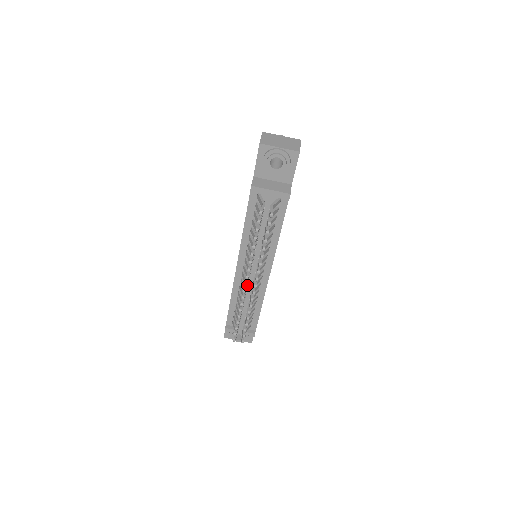
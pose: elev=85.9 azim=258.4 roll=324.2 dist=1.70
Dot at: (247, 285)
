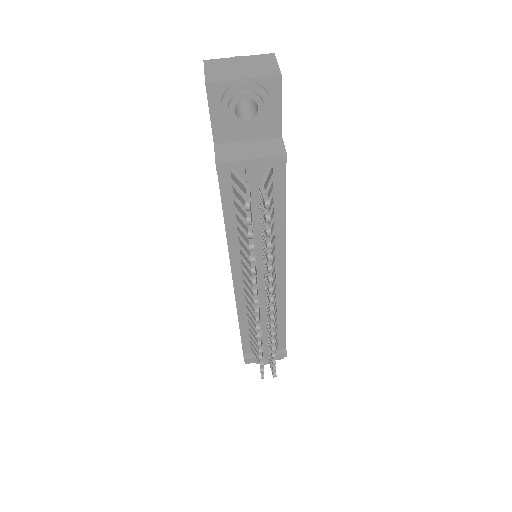
Dot at: occluded
